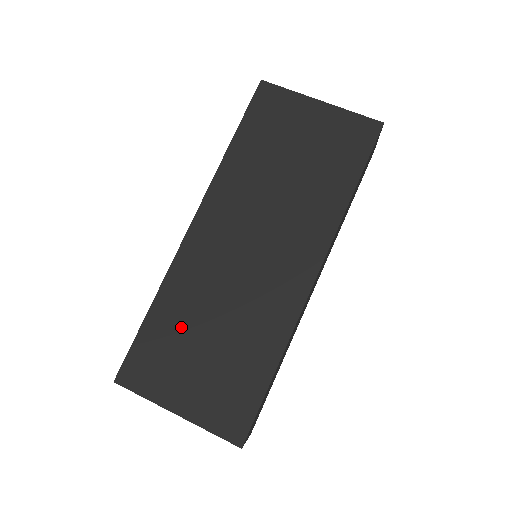
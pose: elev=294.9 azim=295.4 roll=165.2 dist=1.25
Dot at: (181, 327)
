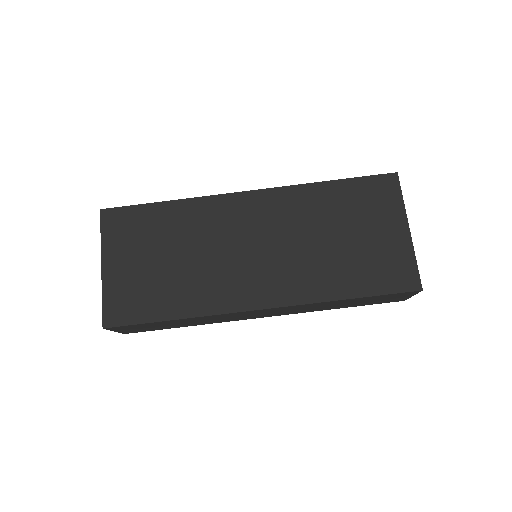
Dot at: (165, 232)
